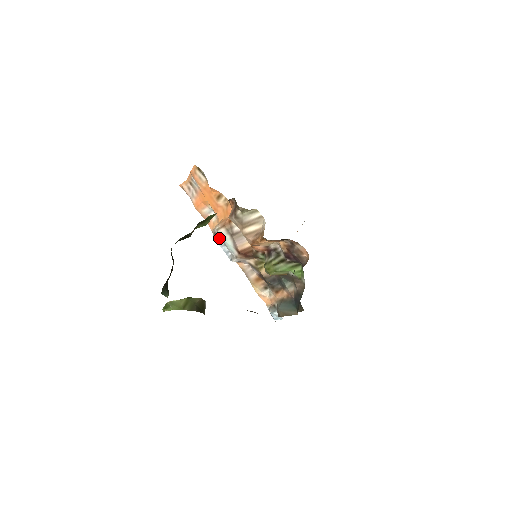
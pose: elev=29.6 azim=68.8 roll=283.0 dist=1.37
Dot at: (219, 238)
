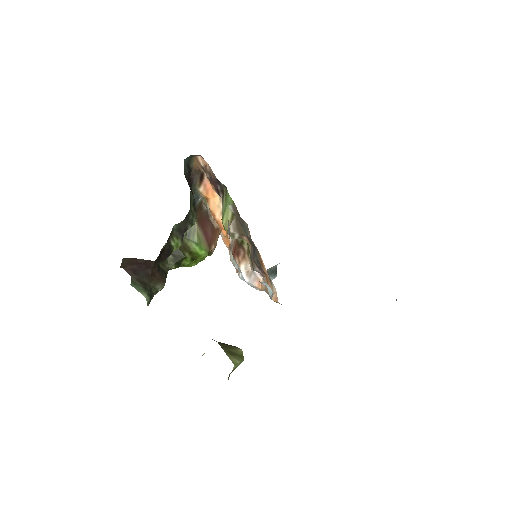
Dot at: (240, 272)
